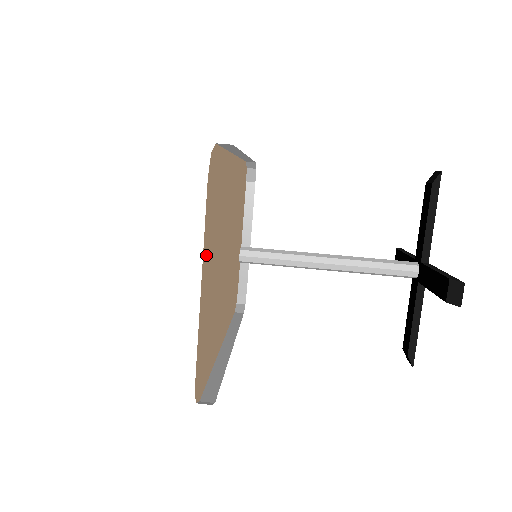
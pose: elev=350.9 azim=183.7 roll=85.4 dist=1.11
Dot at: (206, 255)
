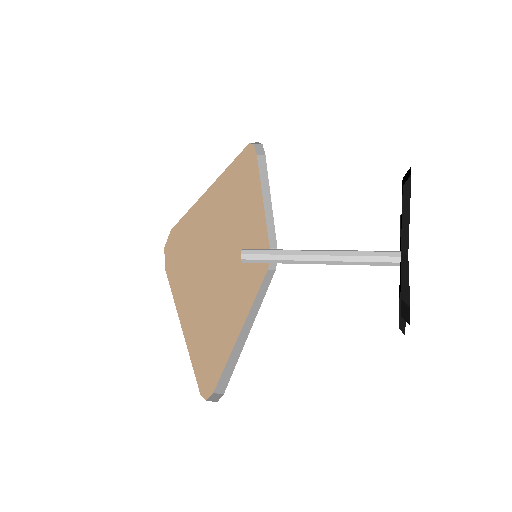
Dot at: (186, 311)
